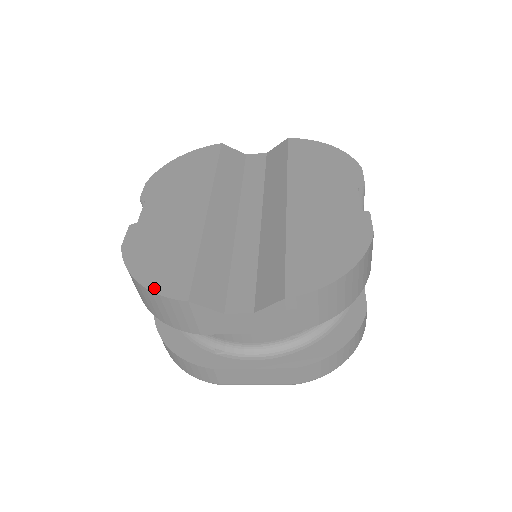
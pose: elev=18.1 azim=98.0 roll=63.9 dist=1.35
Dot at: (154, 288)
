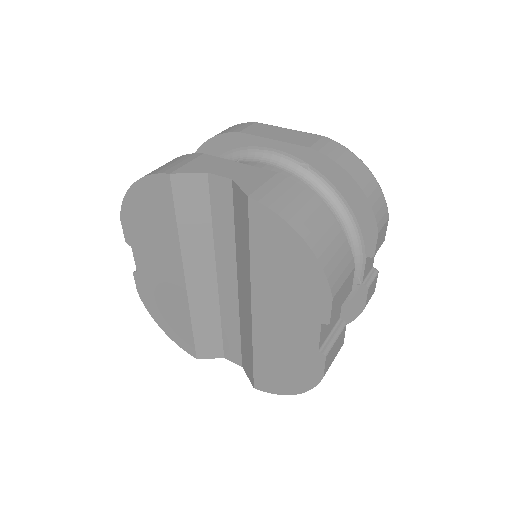
Dot at: (173, 340)
